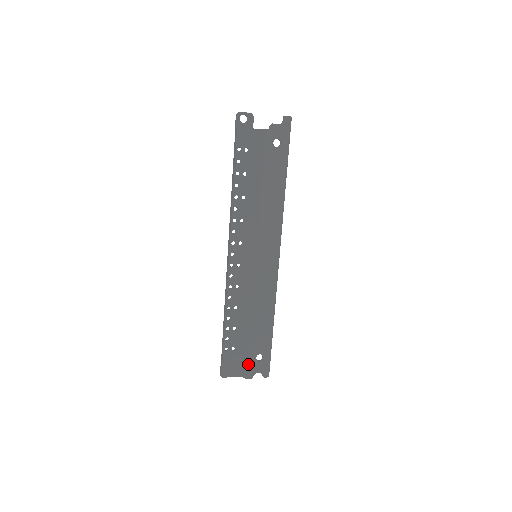
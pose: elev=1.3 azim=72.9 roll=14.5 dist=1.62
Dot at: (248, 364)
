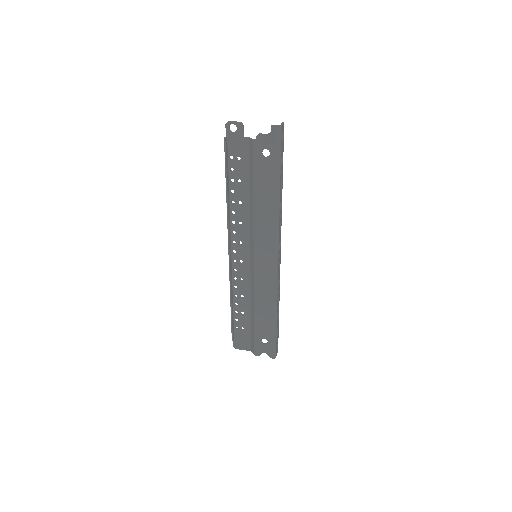
Dot at: (255, 344)
